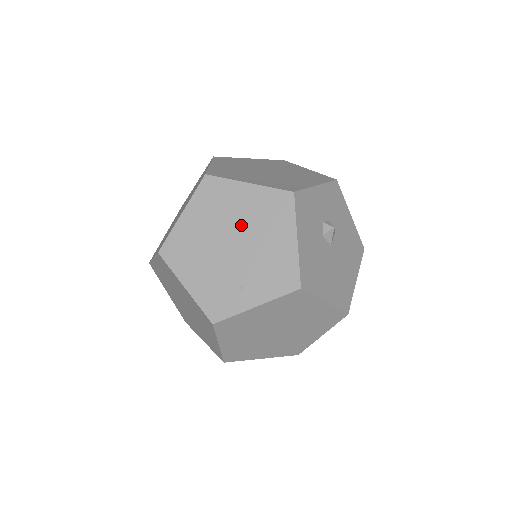
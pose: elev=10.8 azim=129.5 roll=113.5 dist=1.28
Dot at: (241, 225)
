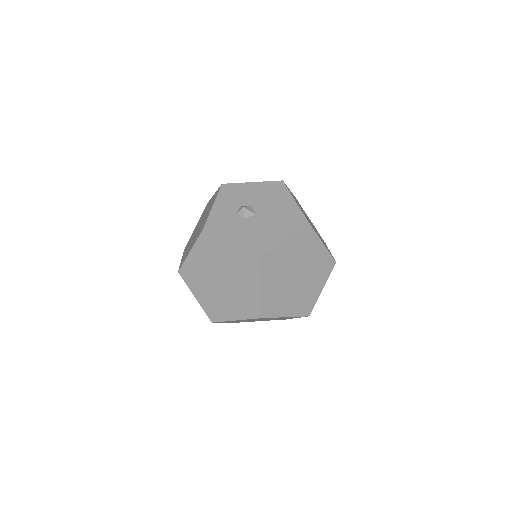
Dot at: (211, 269)
